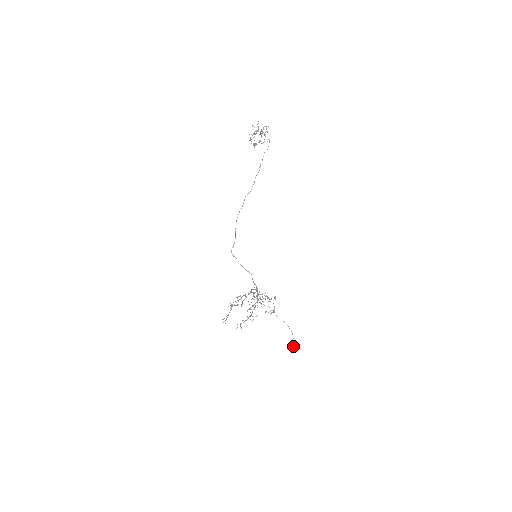
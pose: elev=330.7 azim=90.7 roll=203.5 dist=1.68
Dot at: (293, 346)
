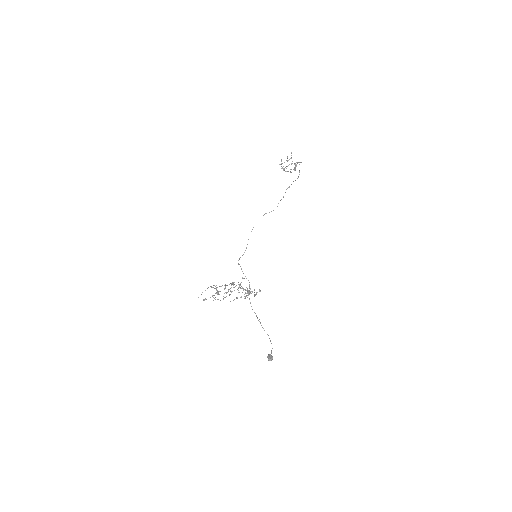
Dot at: (268, 357)
